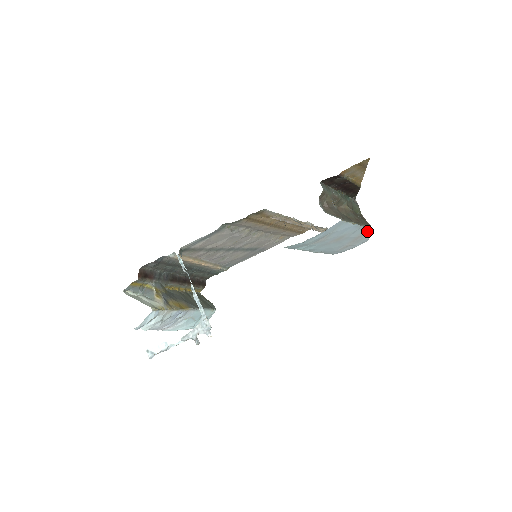
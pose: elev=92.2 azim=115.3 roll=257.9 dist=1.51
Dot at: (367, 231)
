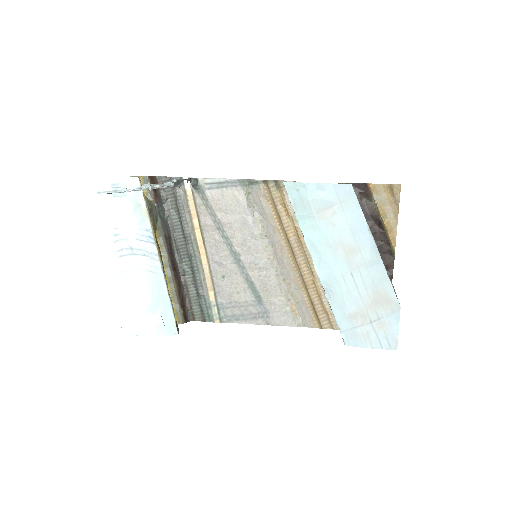
Dot at: (392, 299)
